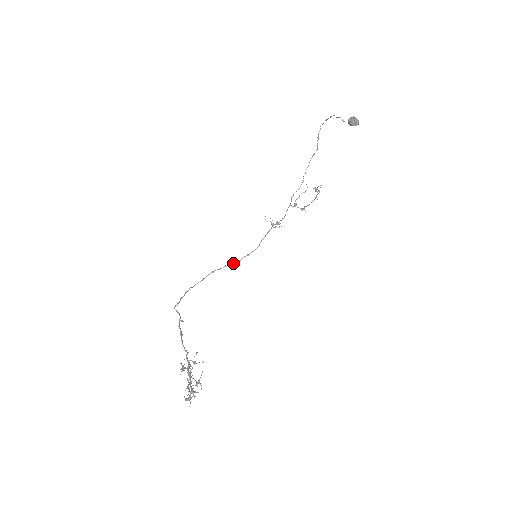
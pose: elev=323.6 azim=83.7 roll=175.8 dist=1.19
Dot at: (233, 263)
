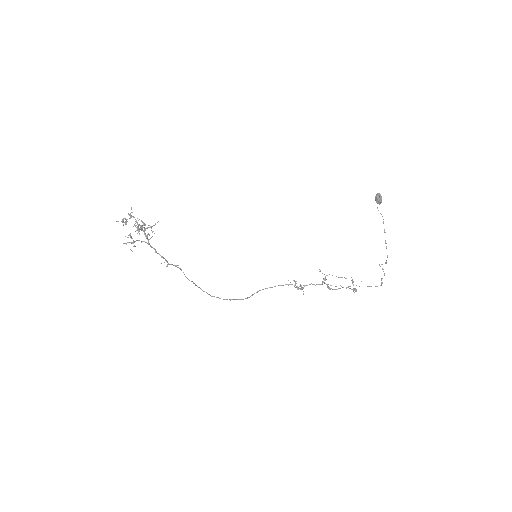
Dot at: (247, 297)
